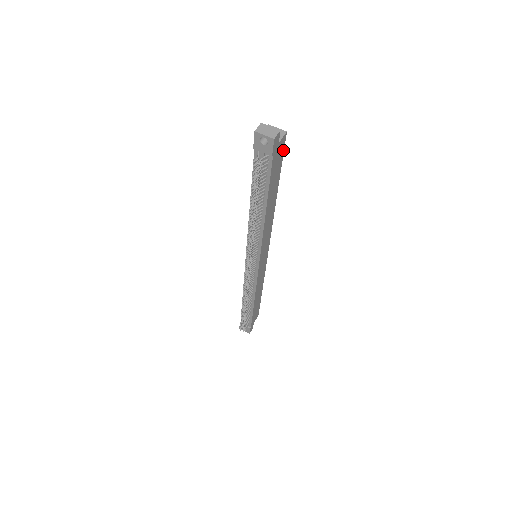
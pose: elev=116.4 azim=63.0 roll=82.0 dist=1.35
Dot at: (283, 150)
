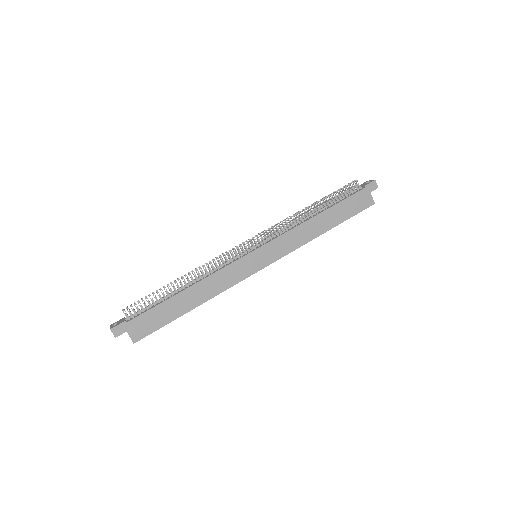
Dot at: occluded
